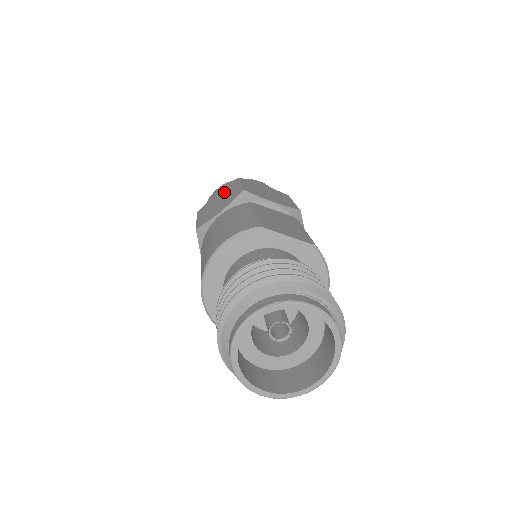
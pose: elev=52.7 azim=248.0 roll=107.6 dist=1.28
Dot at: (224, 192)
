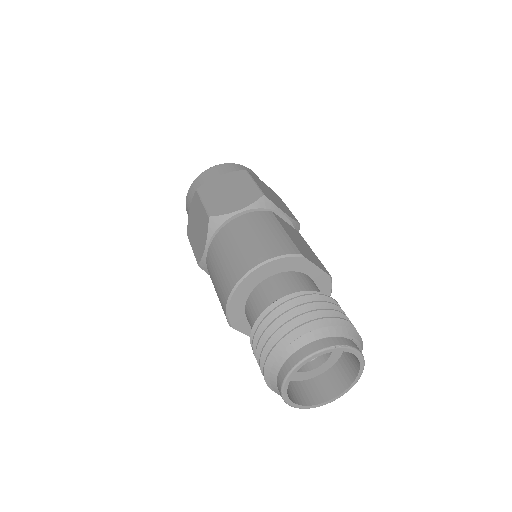
Dot at: (232, 181)
